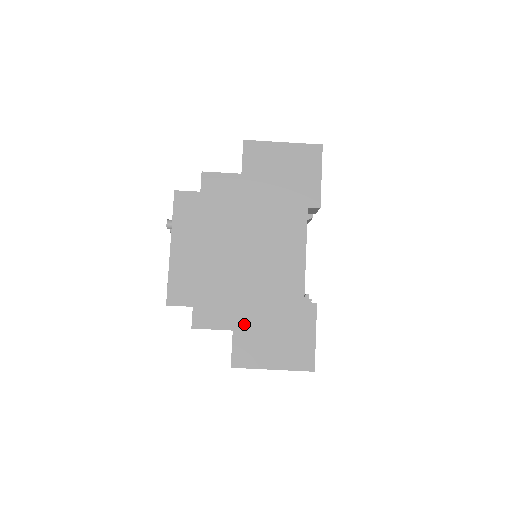
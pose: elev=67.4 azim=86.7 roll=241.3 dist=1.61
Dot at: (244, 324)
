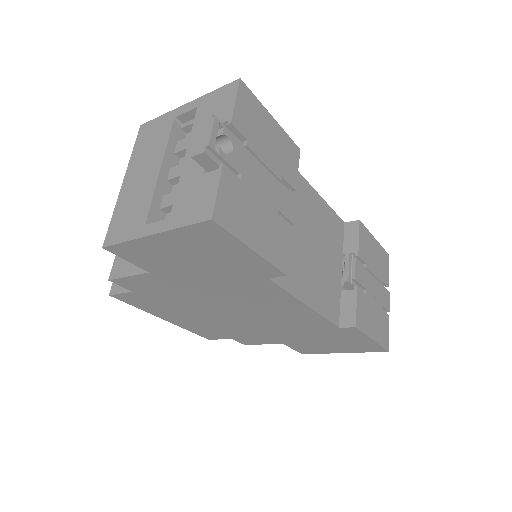
Dot at: (289, 341)
